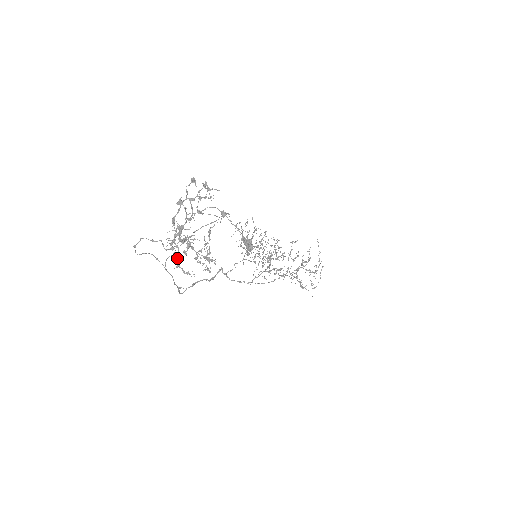
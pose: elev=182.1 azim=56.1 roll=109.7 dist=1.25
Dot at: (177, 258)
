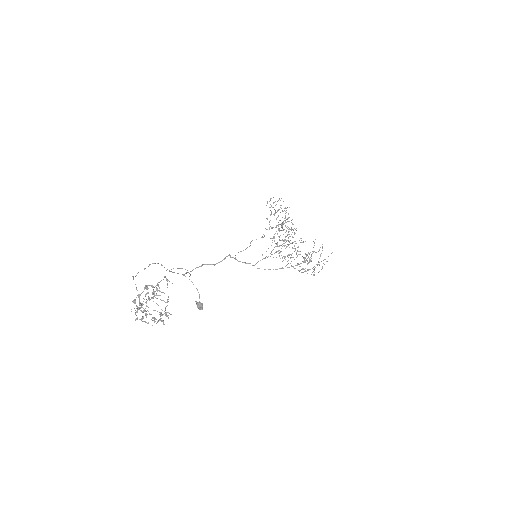
Dot at: occluded
